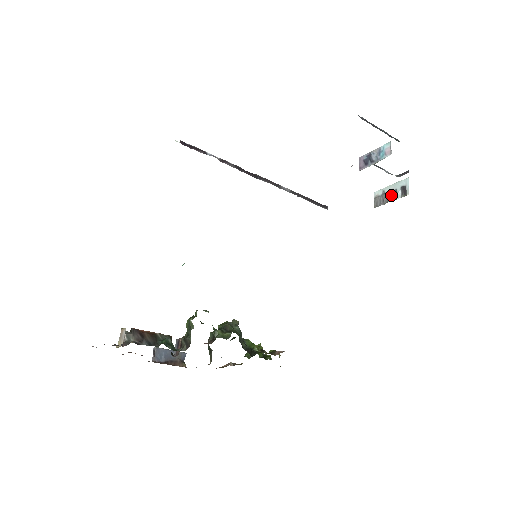
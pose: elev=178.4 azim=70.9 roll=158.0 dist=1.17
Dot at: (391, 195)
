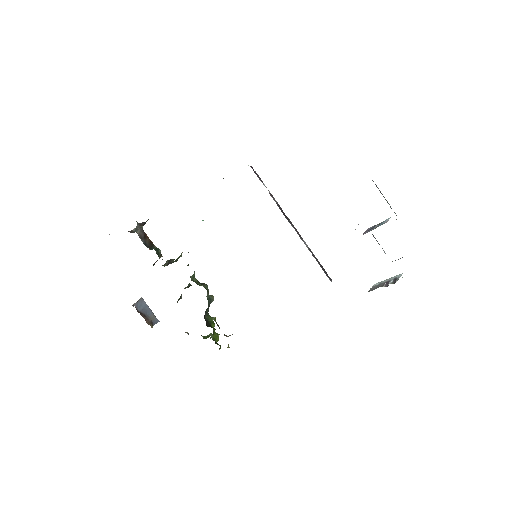
Dot at: (384, 284)
